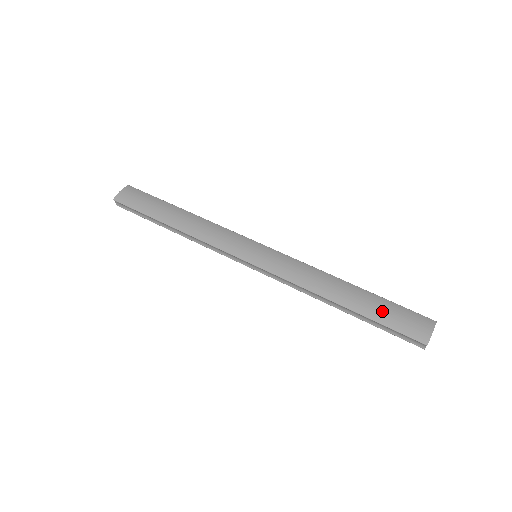
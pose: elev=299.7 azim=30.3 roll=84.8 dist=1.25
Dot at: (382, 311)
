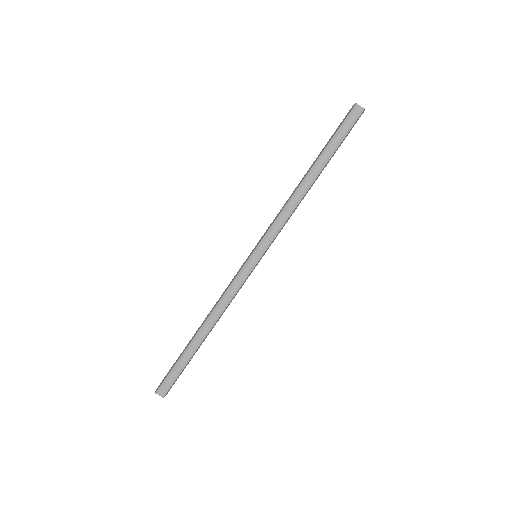
Dot at: (326, 144)
